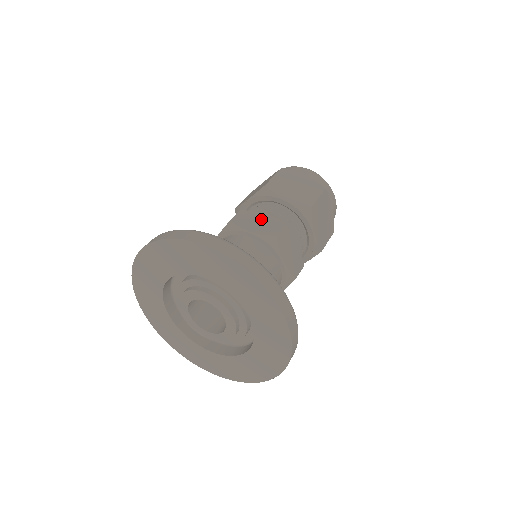
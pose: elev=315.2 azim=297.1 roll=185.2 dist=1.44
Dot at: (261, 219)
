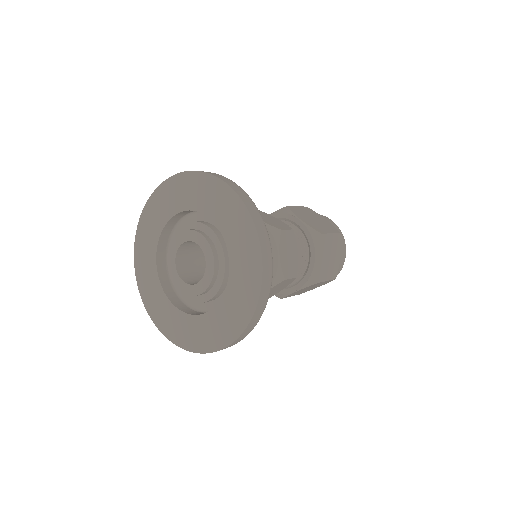
Dot at: (273, 219)
